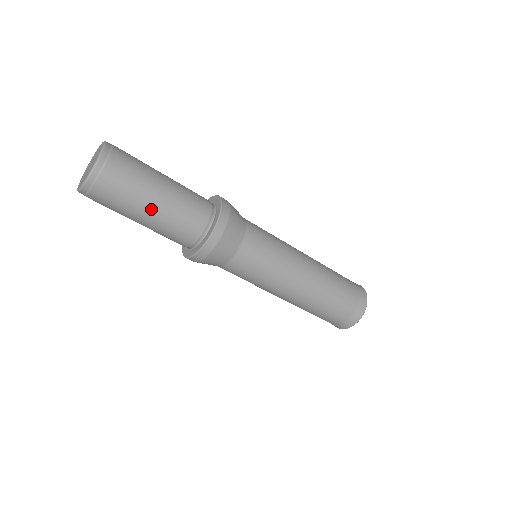
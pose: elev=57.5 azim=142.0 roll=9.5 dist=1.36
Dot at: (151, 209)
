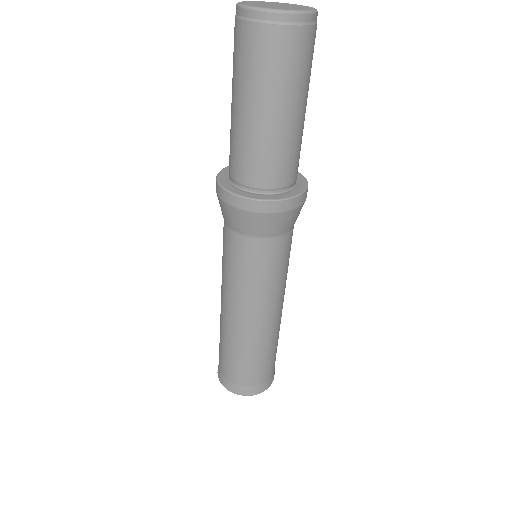
Dot at: (280, 114)
